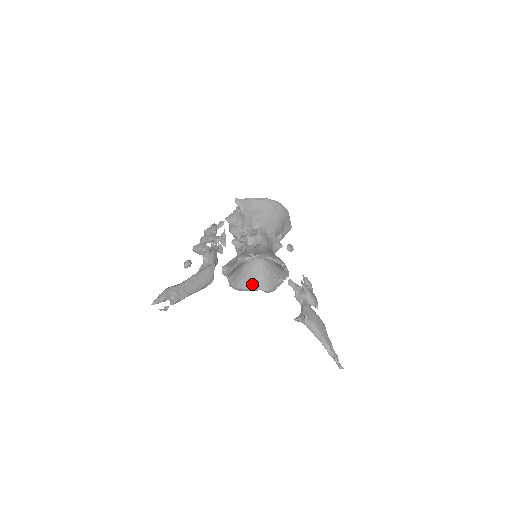
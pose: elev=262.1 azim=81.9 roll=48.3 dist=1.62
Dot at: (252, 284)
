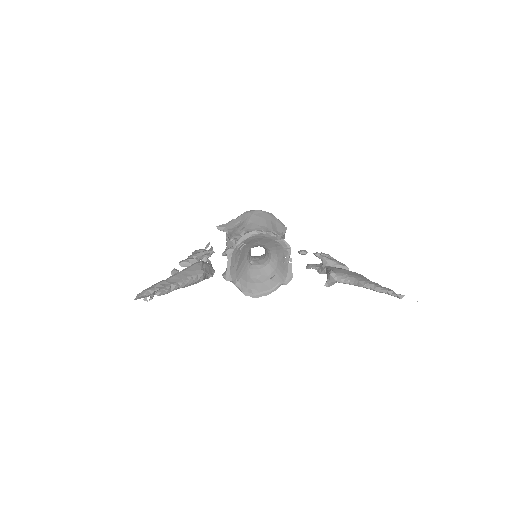
Dot at: (268, 284)
